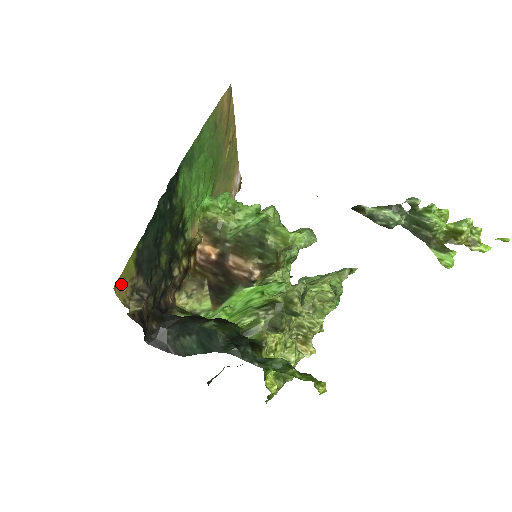
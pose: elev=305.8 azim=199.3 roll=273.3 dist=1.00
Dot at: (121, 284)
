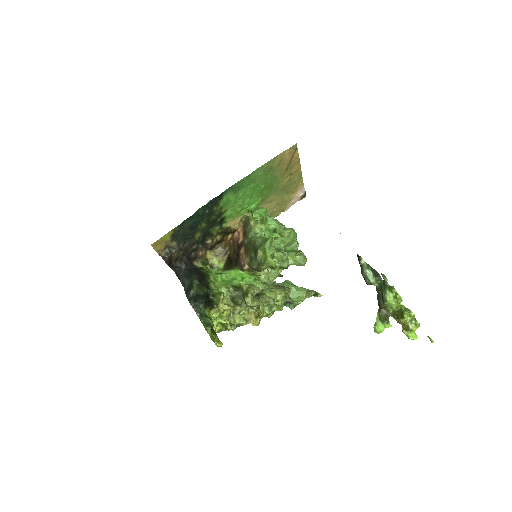
Dot at: (158, 244)
